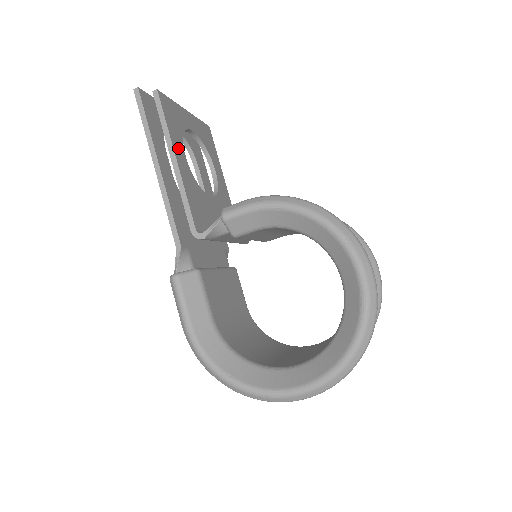
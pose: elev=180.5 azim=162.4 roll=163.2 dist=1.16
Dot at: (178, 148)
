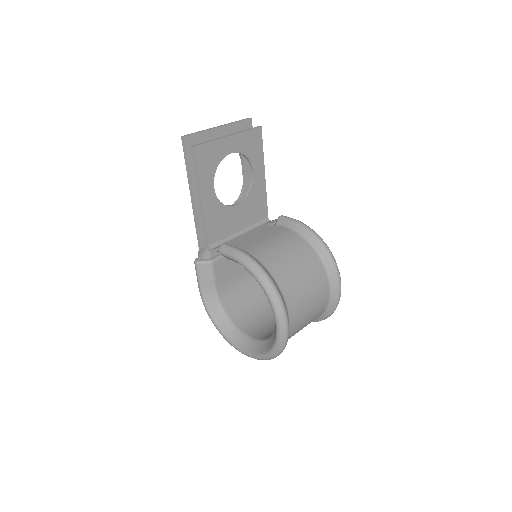
Dot at: (207, 187)
